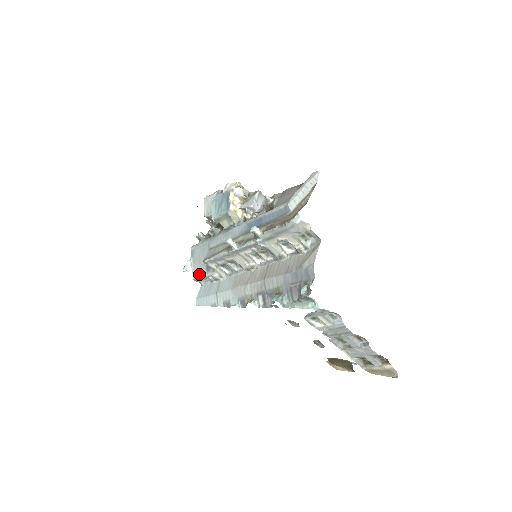
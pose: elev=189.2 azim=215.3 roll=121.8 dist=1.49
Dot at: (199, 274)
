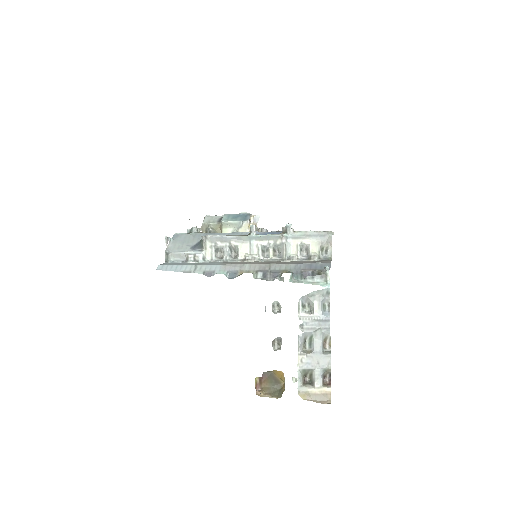
Dot at: (177, 249)
